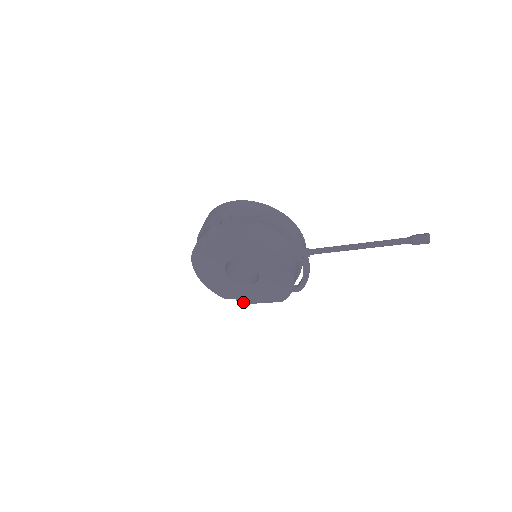
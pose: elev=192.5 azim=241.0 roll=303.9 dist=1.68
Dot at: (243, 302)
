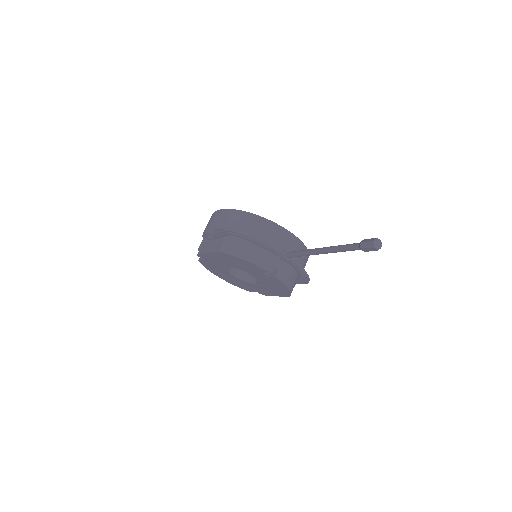
Dot at: occluded
